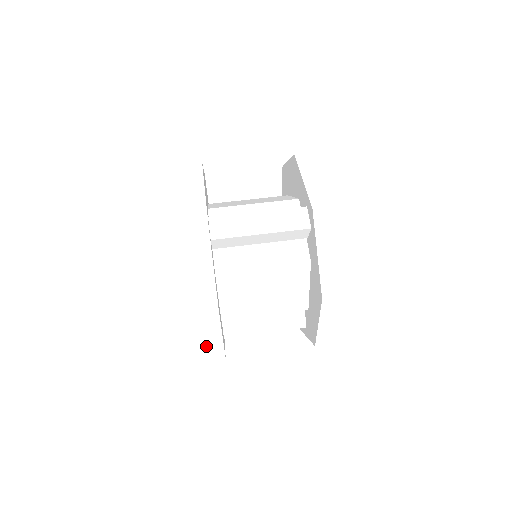
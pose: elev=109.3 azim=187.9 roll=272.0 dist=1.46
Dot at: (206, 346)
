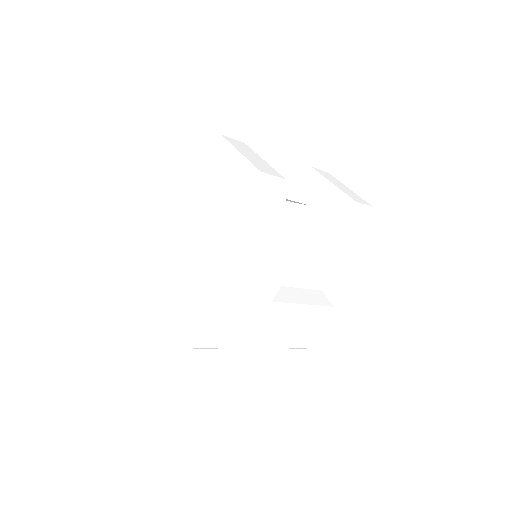
Dot at: (272, 236)
